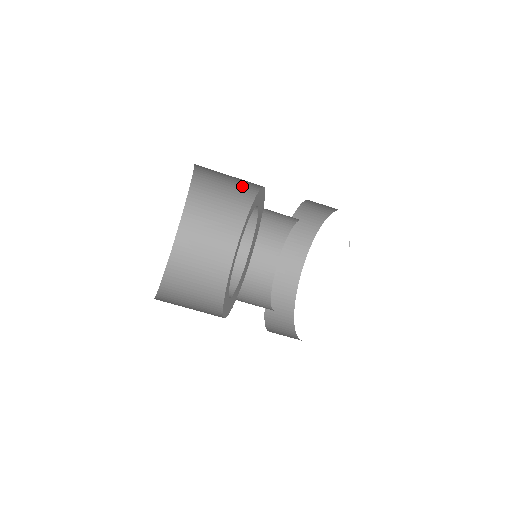
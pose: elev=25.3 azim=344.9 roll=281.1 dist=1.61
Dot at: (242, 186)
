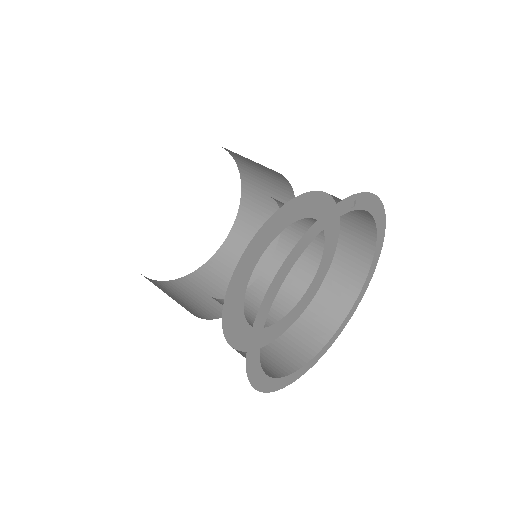
Dot at: occluded
